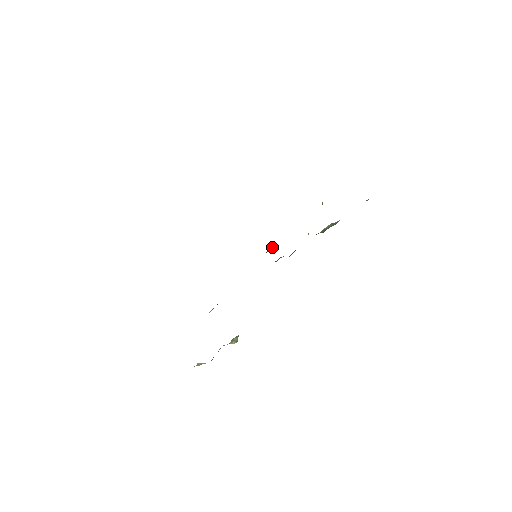
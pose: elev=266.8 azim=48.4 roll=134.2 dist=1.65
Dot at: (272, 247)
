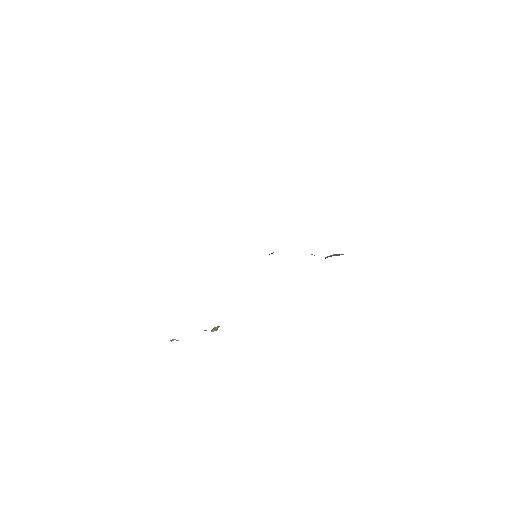
Dot at: (272, 253)
